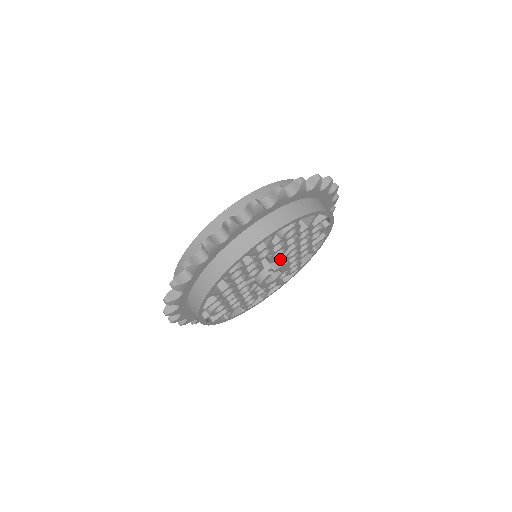
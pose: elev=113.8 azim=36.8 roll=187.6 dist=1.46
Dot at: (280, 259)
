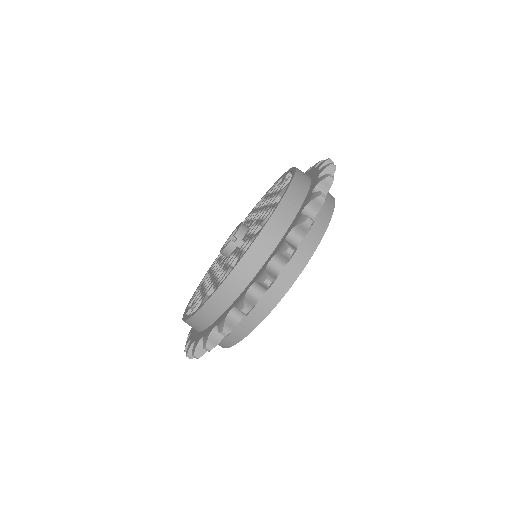
Dot at: occluded
